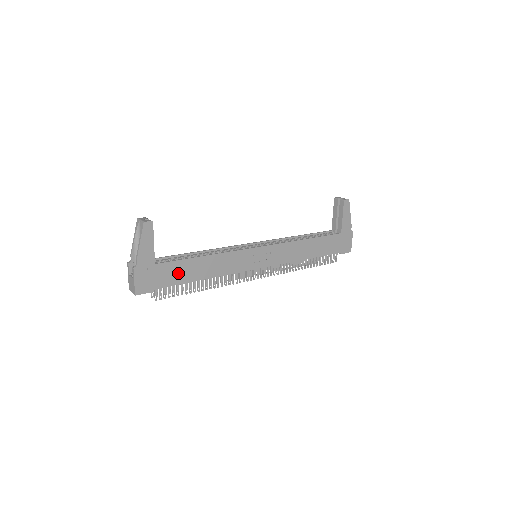
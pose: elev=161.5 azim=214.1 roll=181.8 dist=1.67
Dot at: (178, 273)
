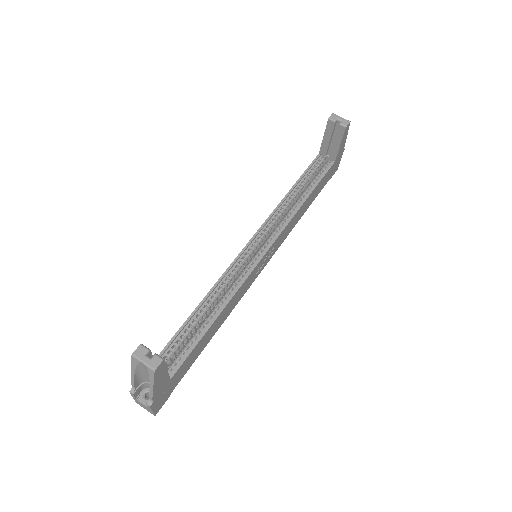
Dot at: (192, 358)
